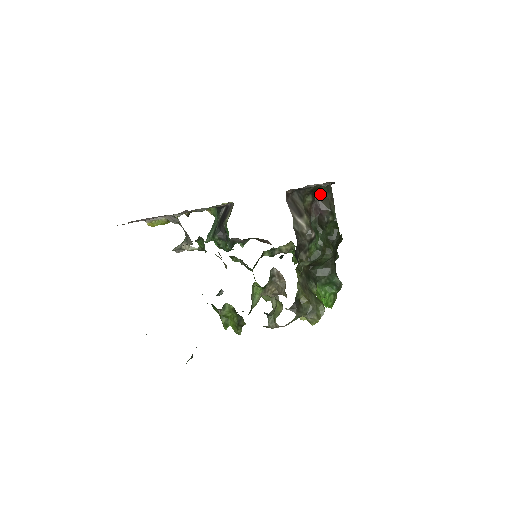
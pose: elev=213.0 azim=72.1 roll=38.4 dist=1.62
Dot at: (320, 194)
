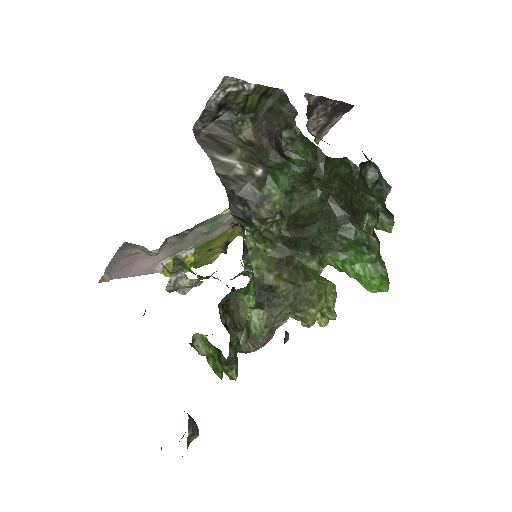
Dot at: (268, 112)
